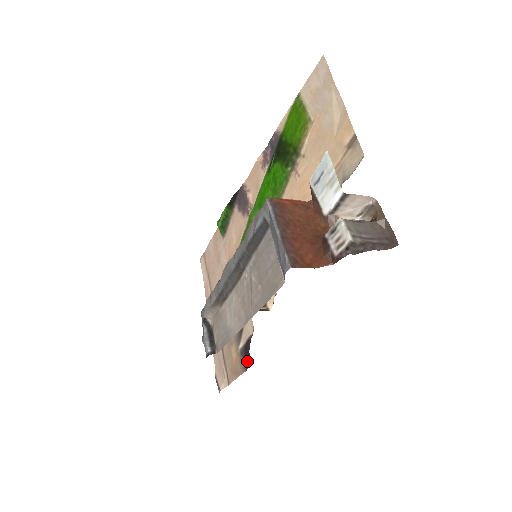
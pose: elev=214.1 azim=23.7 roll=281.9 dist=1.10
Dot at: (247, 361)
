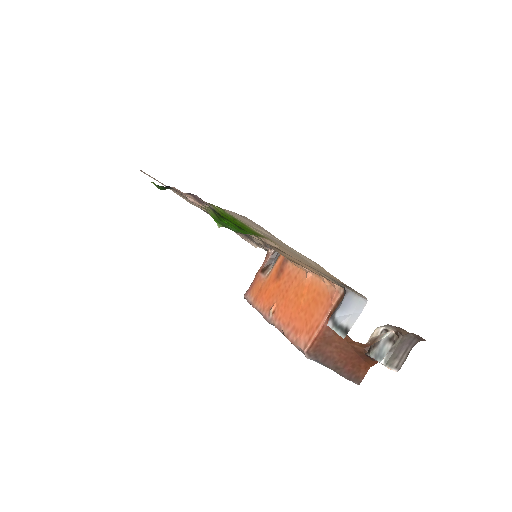
Dot at: occluded
